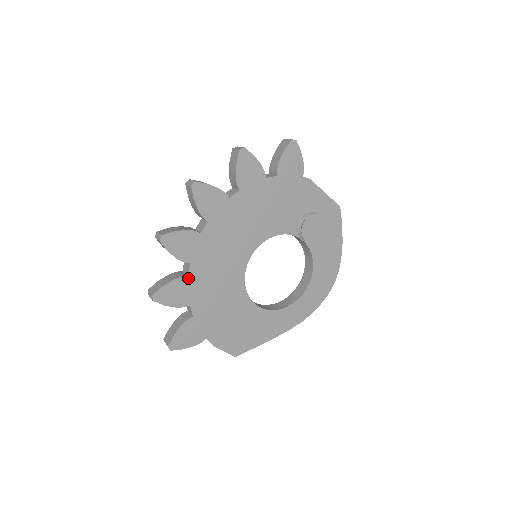
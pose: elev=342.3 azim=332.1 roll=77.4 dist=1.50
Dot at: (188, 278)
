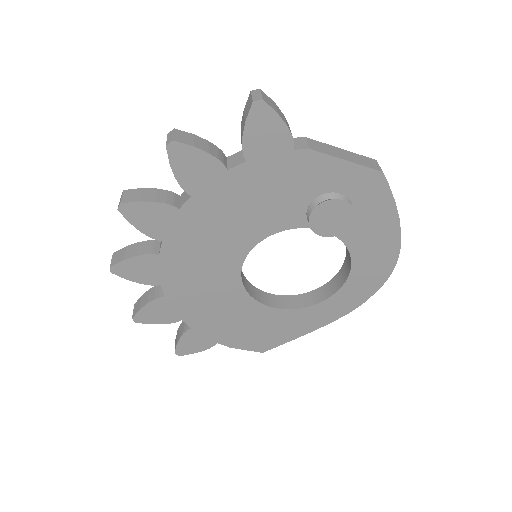
Dot at: (166, 298)
